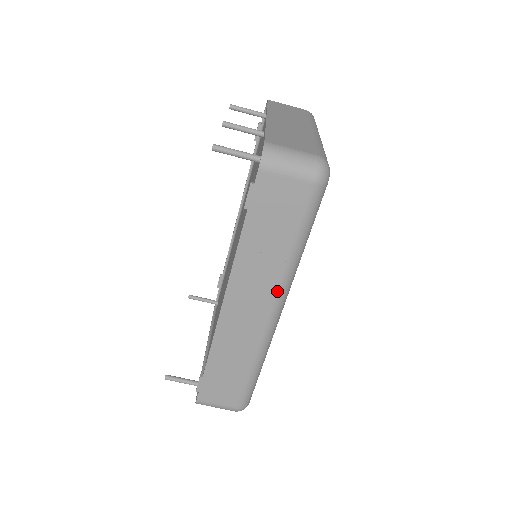
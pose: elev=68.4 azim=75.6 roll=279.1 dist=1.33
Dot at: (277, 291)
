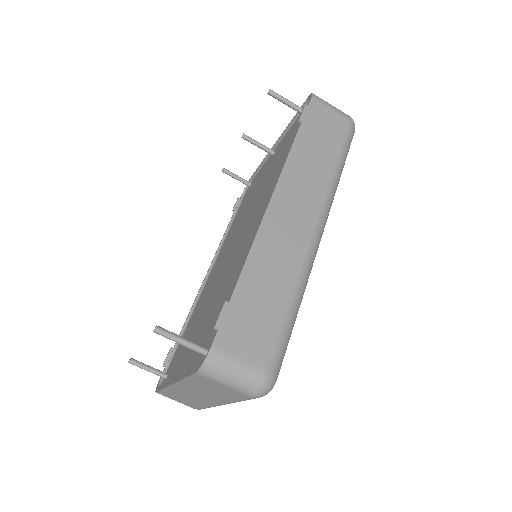
Dot at: (323, 202)
